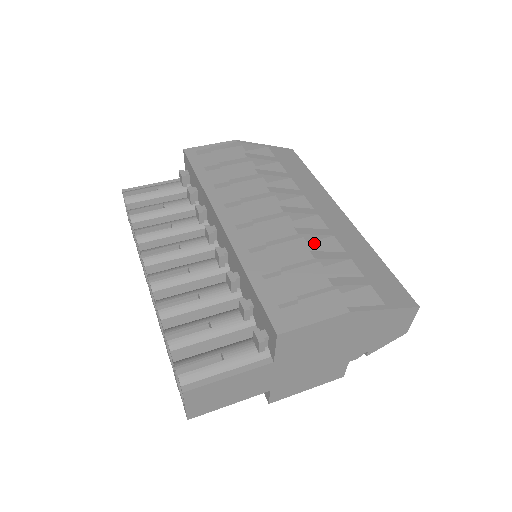
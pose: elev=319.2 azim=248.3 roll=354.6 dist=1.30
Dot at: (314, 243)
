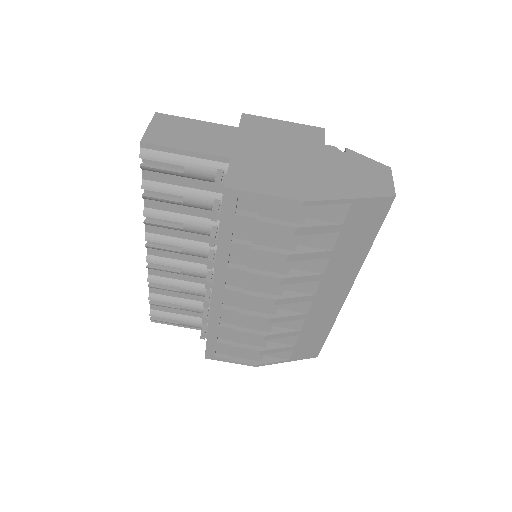
Dot at: occluded
